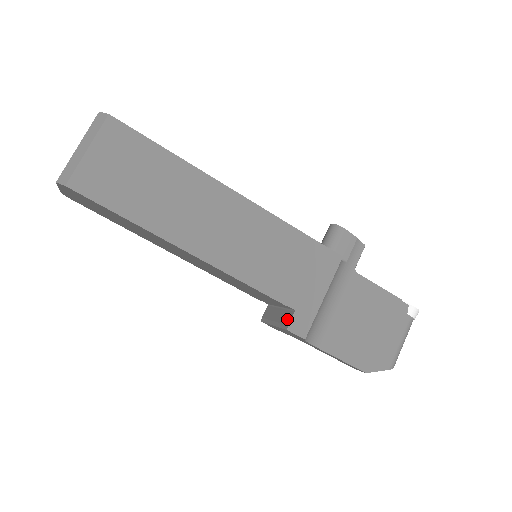
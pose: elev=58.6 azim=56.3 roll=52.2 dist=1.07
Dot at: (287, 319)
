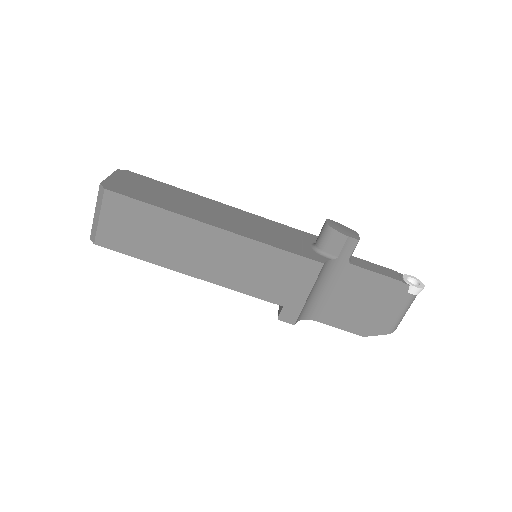
Dot at: (280, 310)
